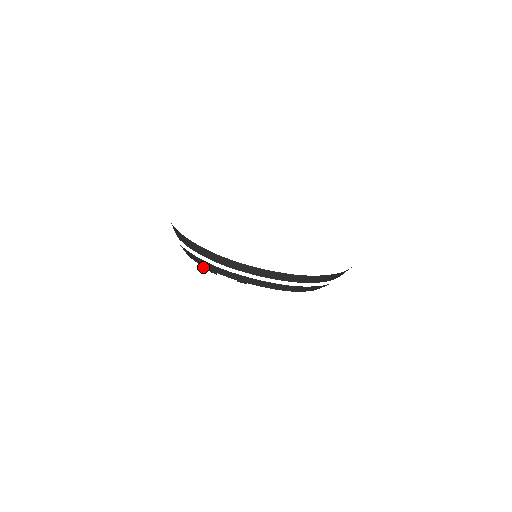
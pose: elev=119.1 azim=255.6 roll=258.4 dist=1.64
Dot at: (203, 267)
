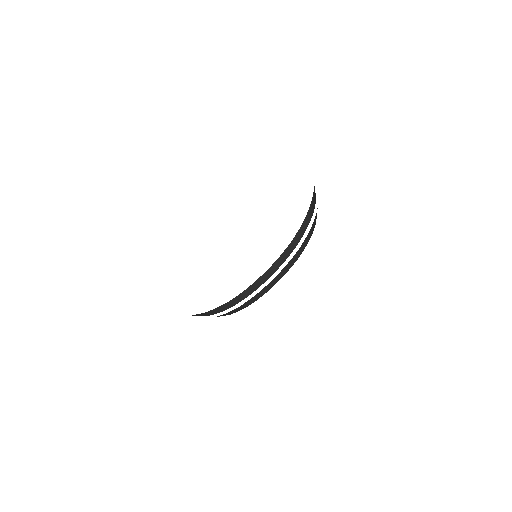
Dot at: occluded
